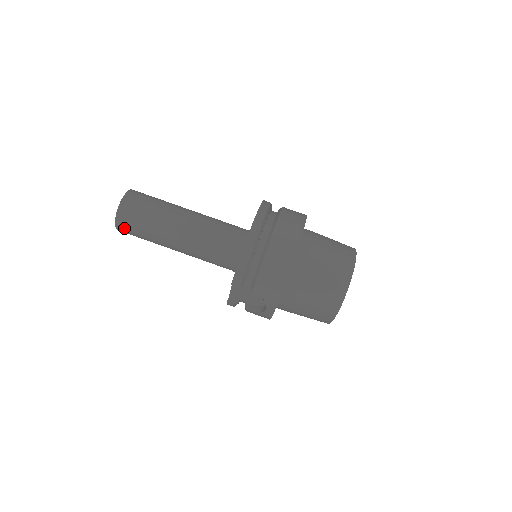
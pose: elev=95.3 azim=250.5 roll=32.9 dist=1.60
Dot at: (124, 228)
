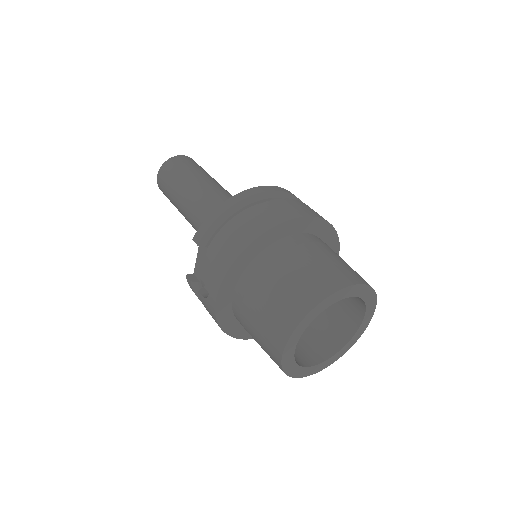
Dot at: (161, 181)
